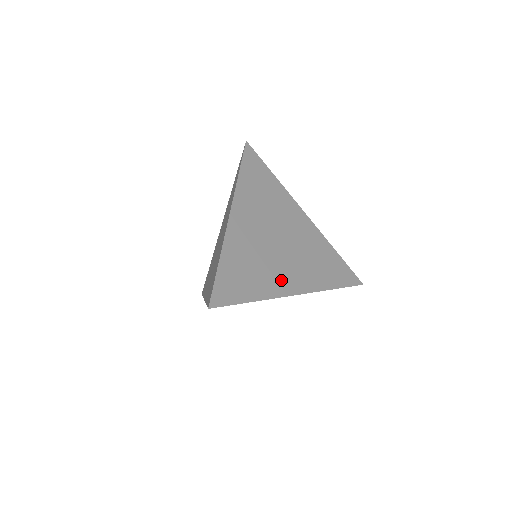
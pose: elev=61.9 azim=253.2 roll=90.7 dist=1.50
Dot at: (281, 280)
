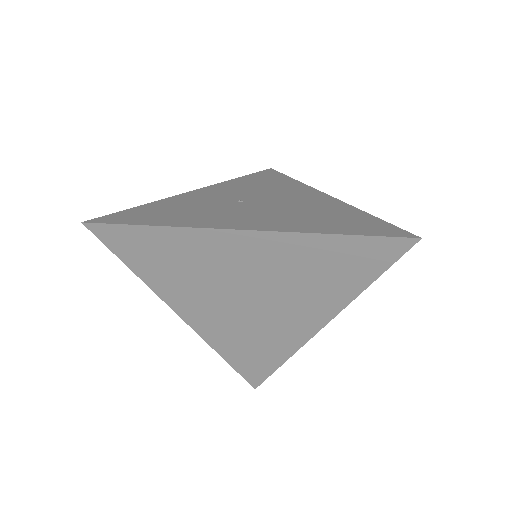
Dot at: (291, 331)
